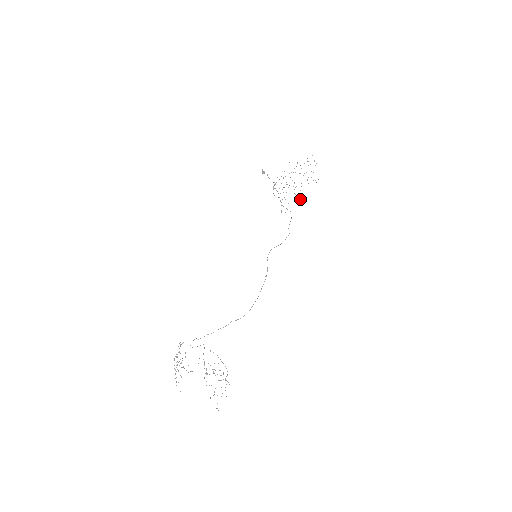
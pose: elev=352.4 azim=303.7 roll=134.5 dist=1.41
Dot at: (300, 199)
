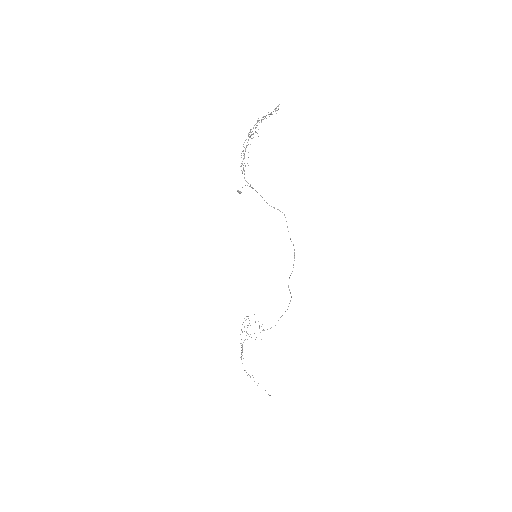
Dot at: occluded
